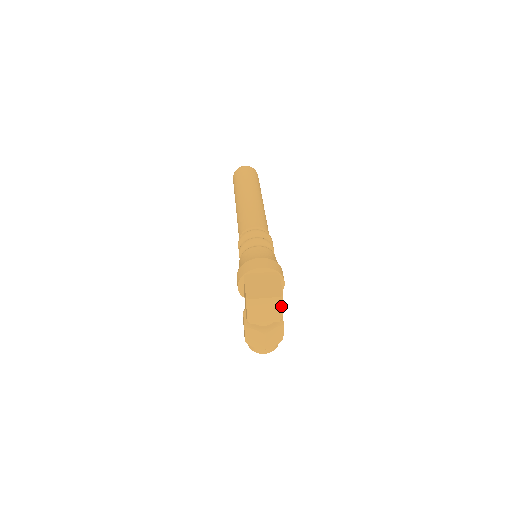
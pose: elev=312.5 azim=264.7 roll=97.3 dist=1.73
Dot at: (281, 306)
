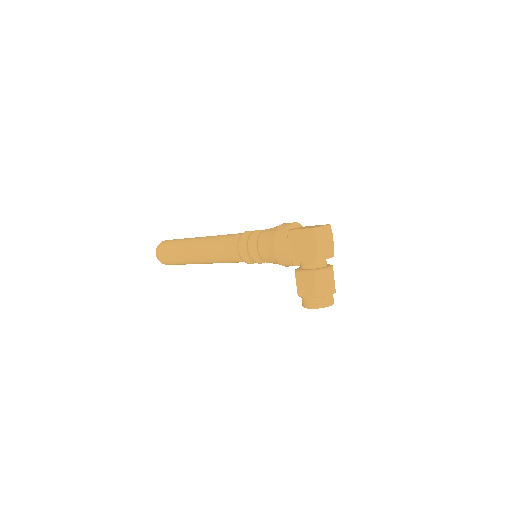
Dot at: (332, 236)
